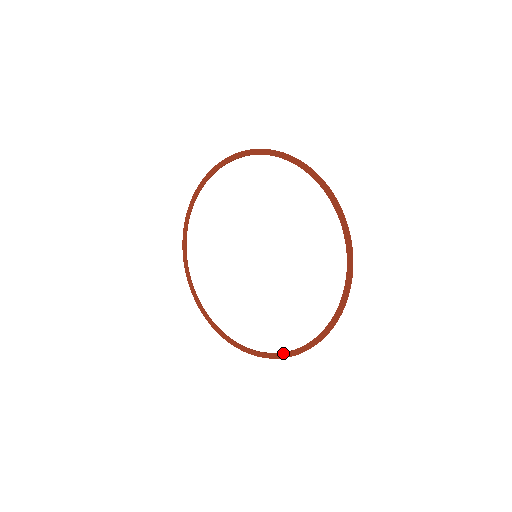
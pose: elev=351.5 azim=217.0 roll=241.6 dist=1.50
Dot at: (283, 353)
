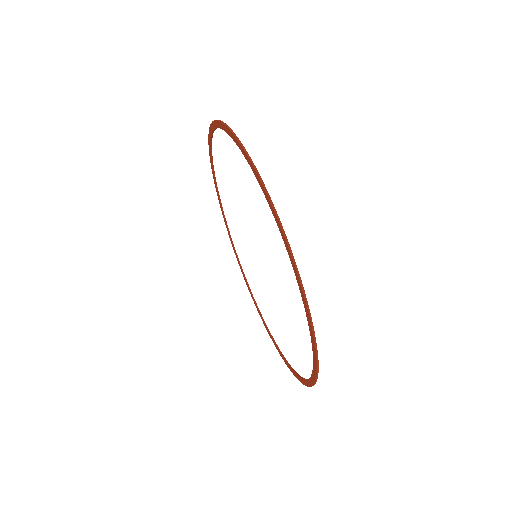
Dot at: (306, 380)
